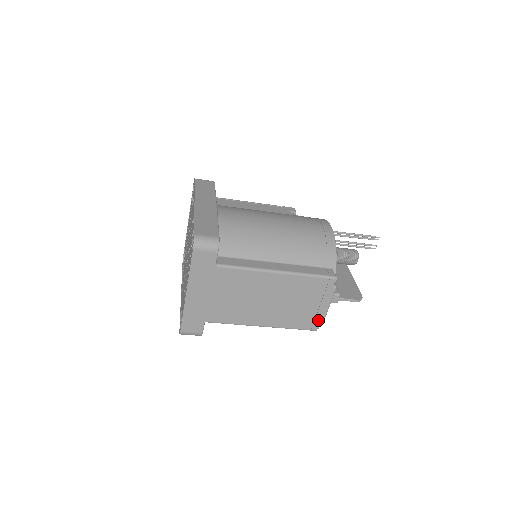
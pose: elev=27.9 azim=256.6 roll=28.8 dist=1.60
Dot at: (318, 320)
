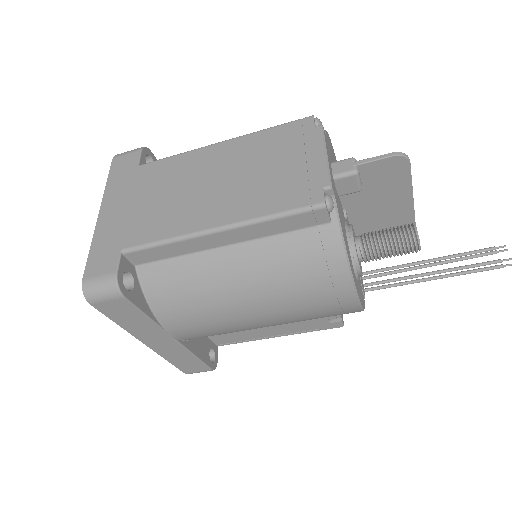
Dot at: (317, 183)
